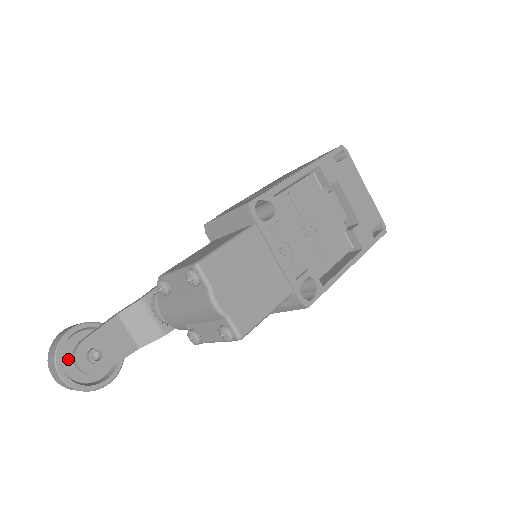
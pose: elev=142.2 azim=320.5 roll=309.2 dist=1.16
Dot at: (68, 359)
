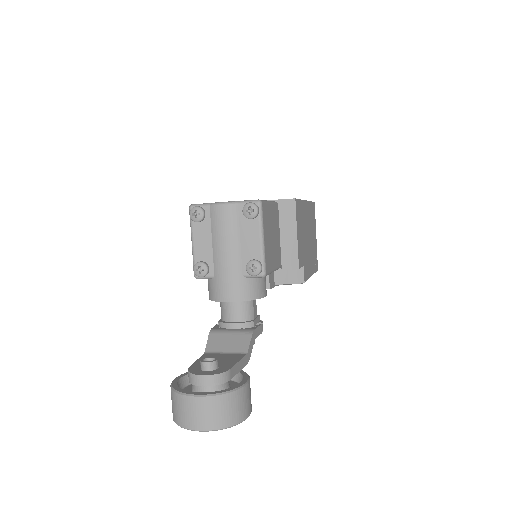
Dot at: occluded
